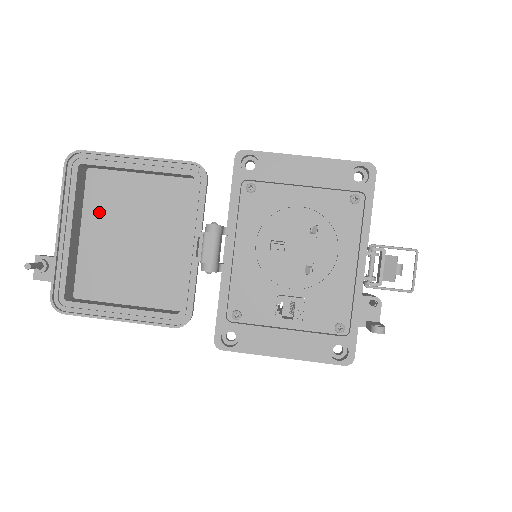
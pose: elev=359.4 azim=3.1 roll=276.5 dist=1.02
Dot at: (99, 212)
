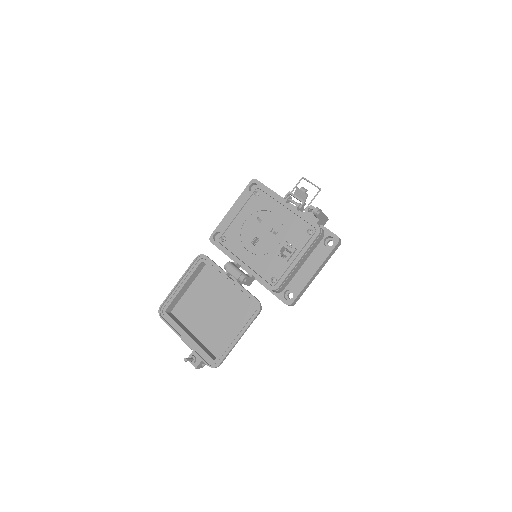
Dot at: (191, 320)
